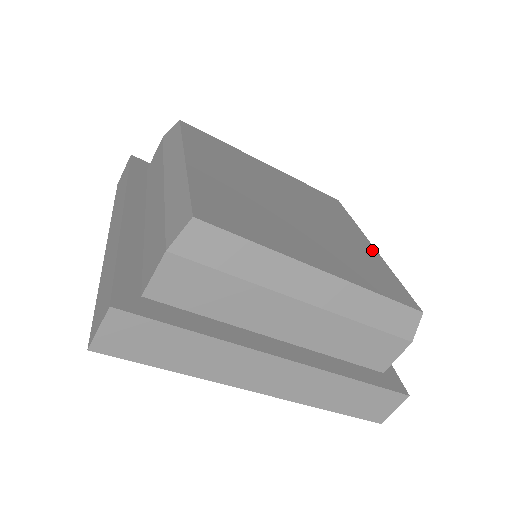
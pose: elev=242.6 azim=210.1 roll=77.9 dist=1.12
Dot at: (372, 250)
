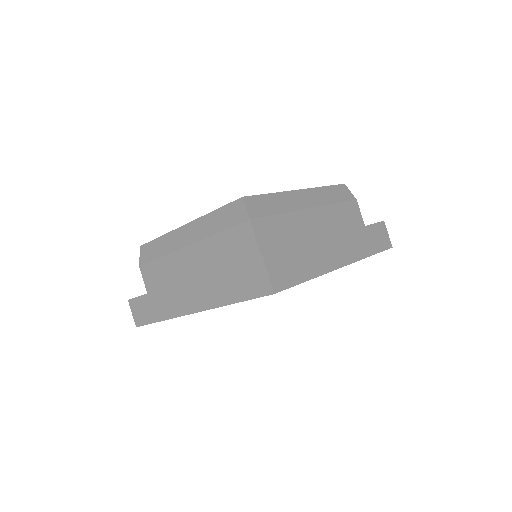
Dot at: occluded
